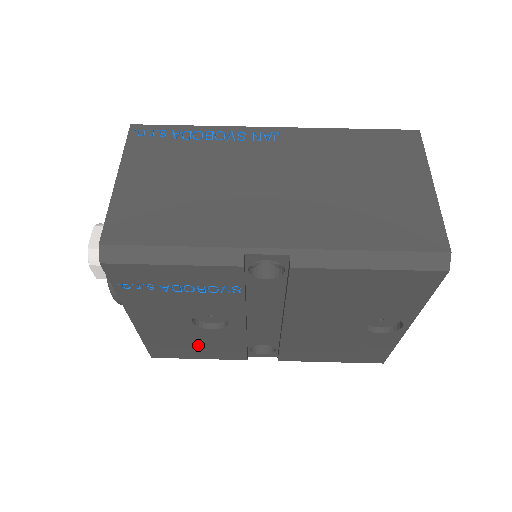
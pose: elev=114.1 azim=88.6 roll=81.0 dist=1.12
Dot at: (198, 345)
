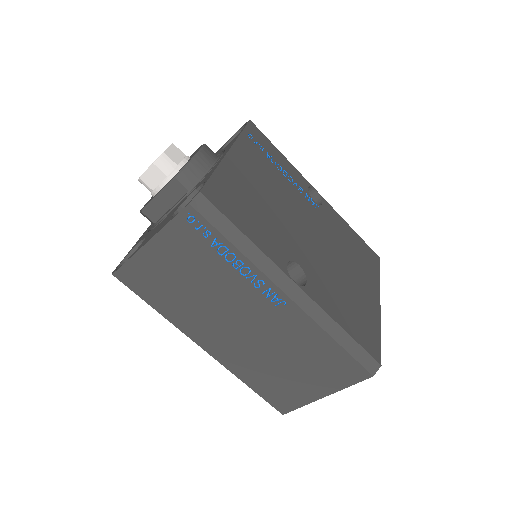
Dot at: occluded
